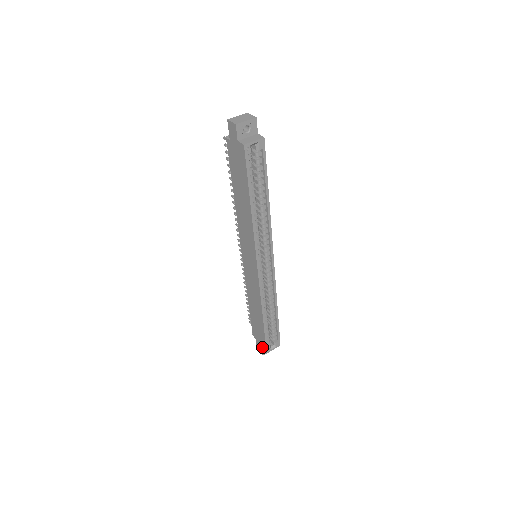
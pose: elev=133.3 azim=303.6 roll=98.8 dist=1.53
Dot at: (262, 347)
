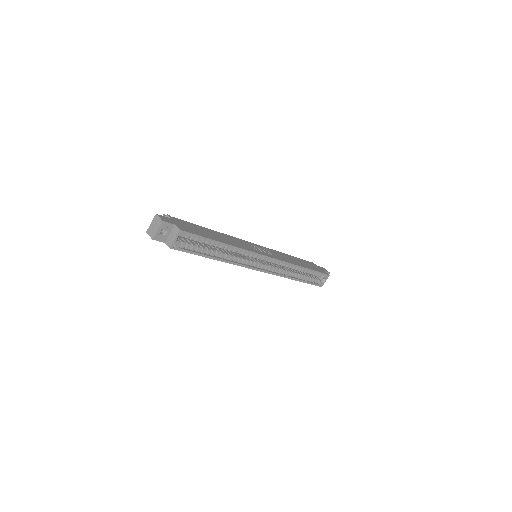
Dot at: occluded
